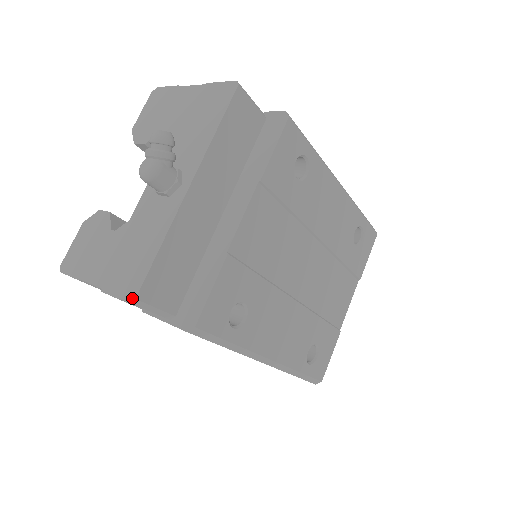
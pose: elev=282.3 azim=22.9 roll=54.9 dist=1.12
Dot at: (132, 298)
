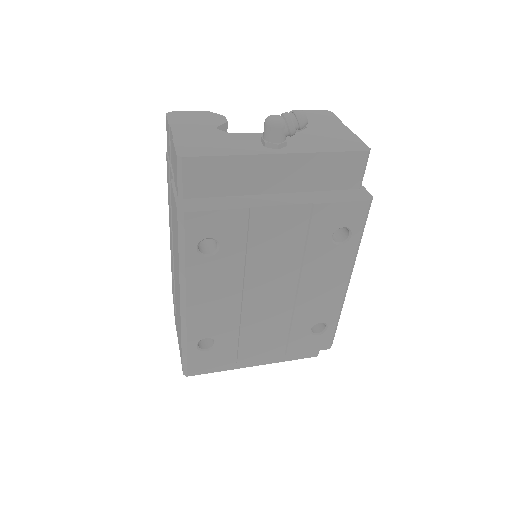
Dot at: (181, 155)
